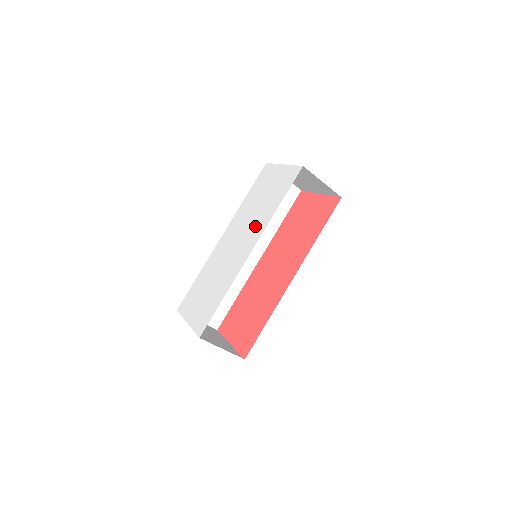
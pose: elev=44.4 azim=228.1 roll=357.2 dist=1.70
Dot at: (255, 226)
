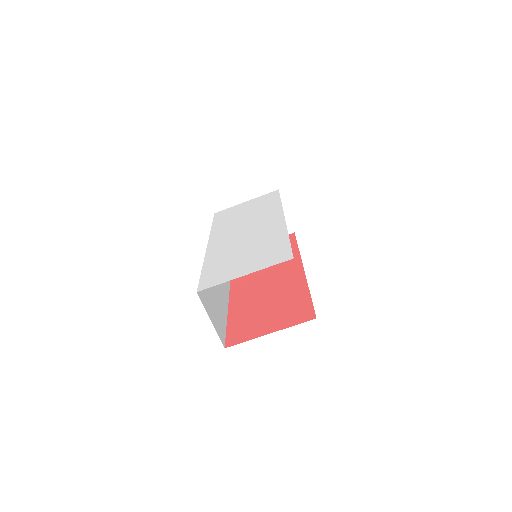
Dot at: (263, 215)
